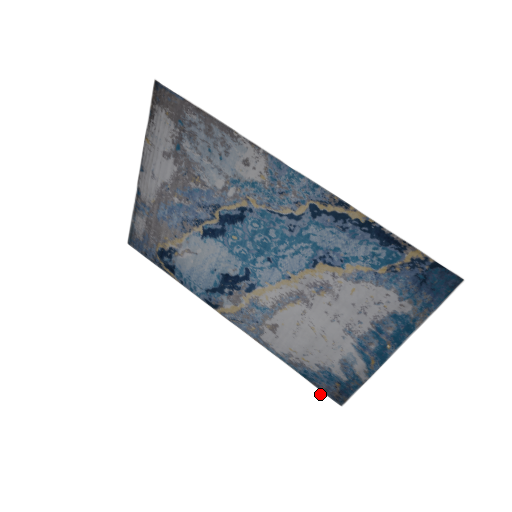
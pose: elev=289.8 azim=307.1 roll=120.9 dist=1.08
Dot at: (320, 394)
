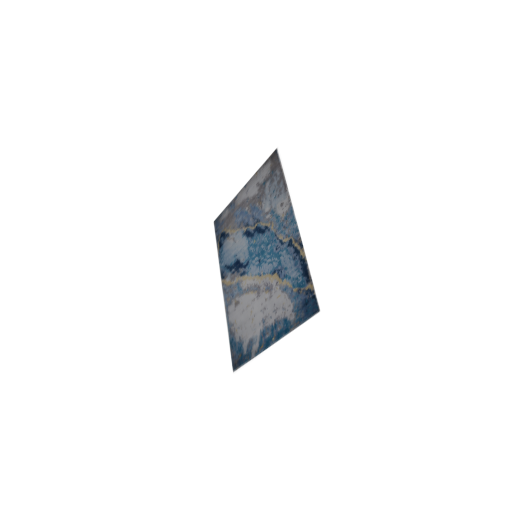
Dot at: (229, 359)
